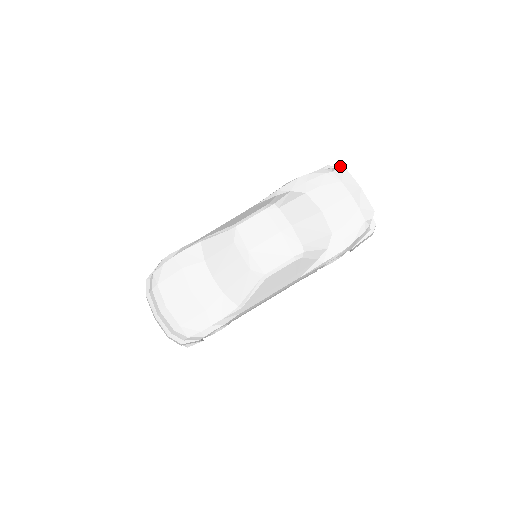
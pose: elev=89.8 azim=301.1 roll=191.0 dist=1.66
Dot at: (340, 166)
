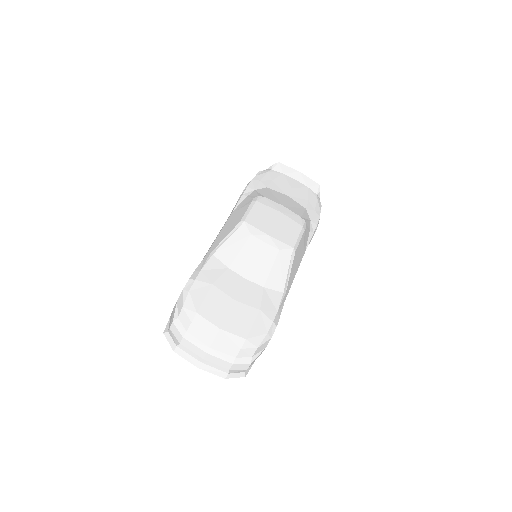
Dot at: (275, 163)
